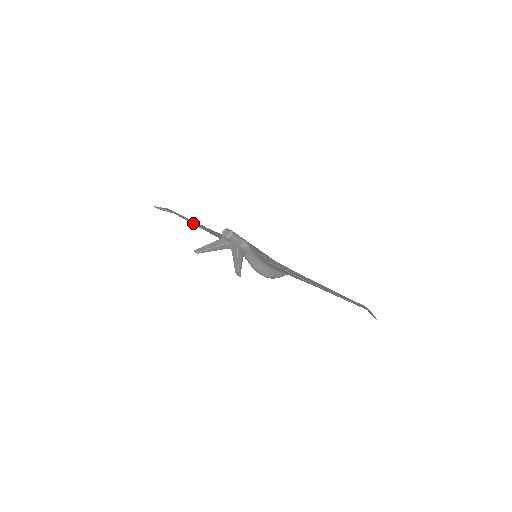
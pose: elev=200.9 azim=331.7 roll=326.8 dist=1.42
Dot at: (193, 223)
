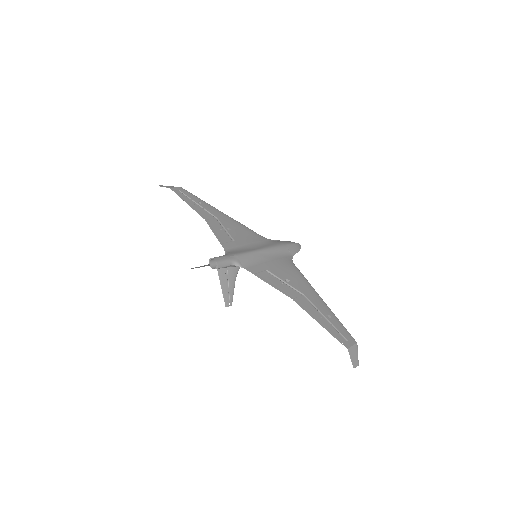
Dot at: (196, 206)
